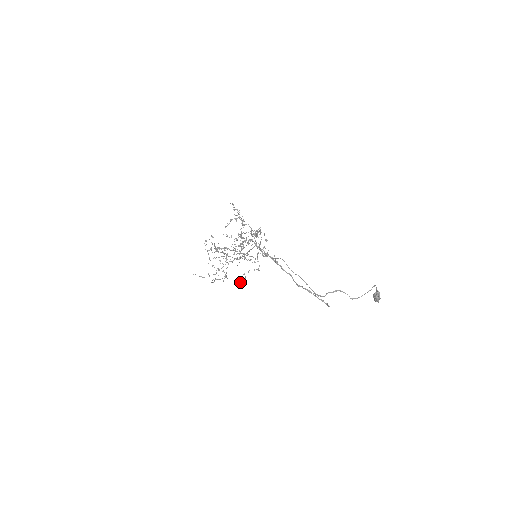
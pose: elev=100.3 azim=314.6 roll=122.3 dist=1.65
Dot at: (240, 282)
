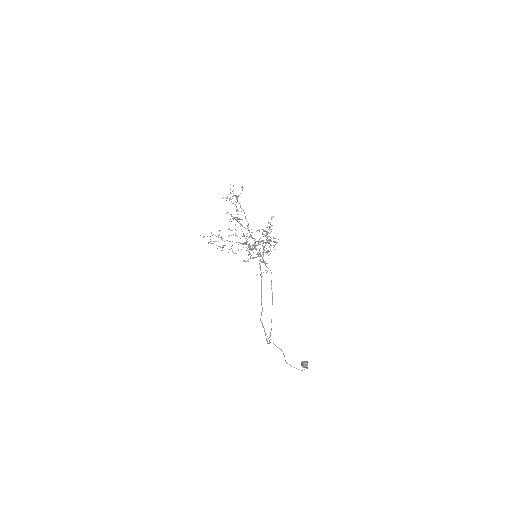
Dot at: occluded
